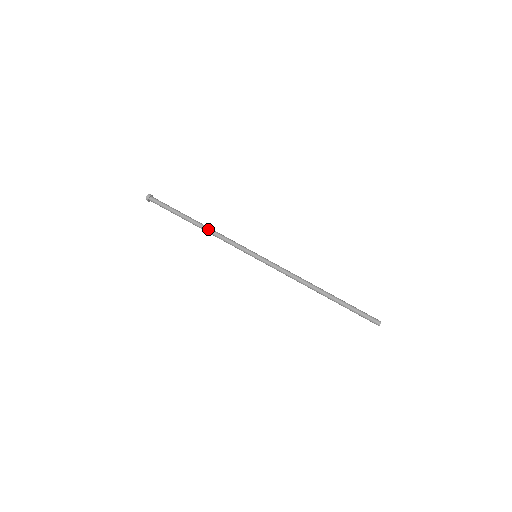
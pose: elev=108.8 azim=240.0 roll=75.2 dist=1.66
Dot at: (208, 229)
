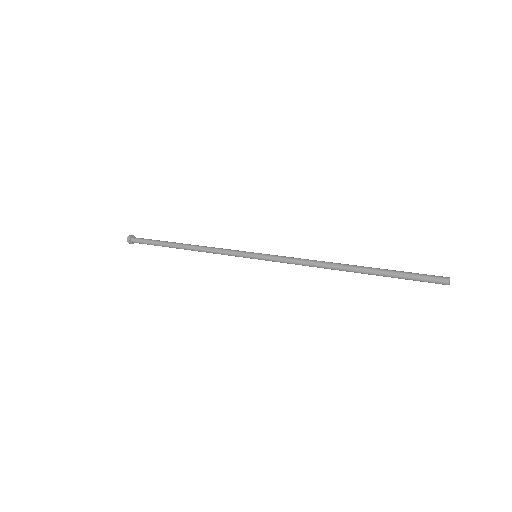
Dot at: (196, 245)
